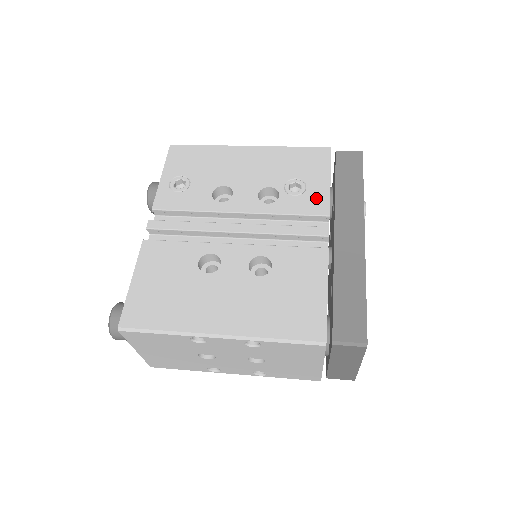
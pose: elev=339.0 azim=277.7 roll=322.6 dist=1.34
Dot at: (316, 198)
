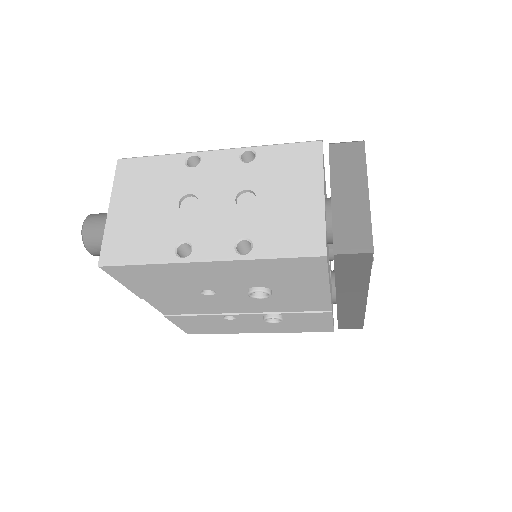
Dot at: occluded
